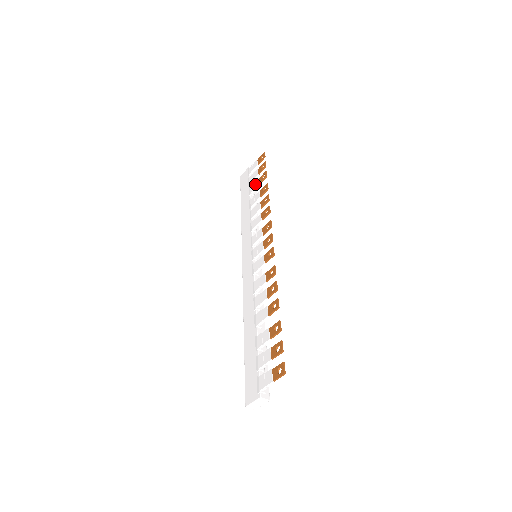
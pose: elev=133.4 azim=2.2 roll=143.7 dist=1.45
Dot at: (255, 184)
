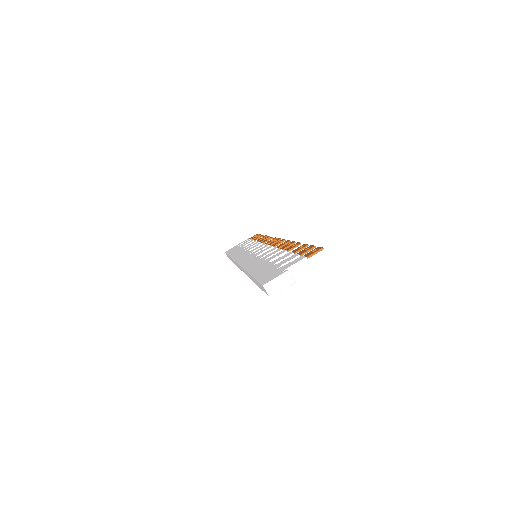
Dot at: (249, 242)
